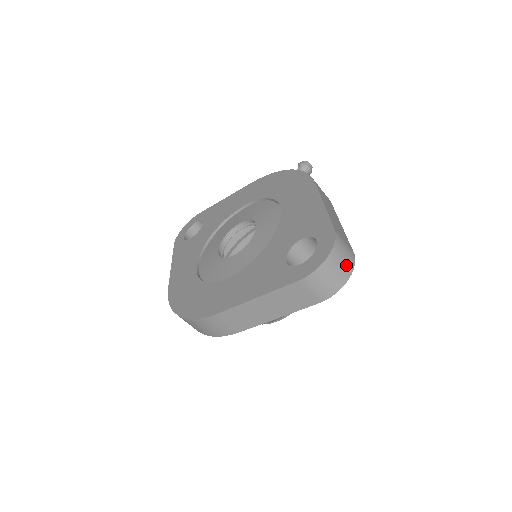
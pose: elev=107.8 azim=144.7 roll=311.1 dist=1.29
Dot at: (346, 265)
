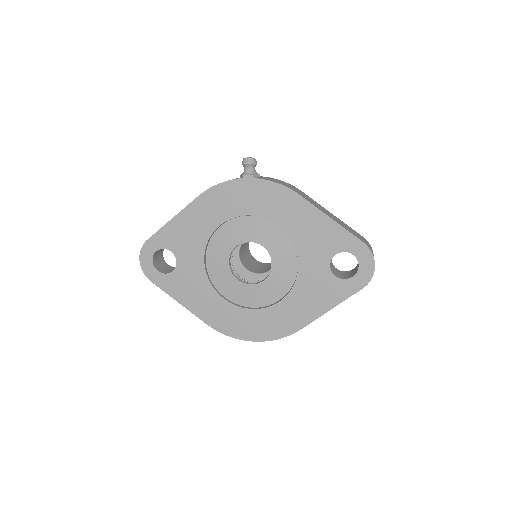
Dot at: occluded
